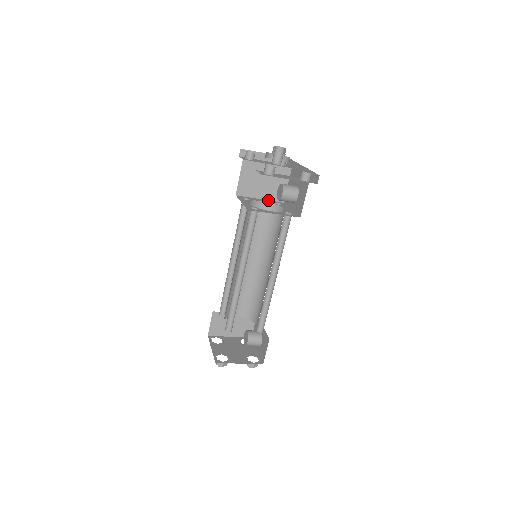
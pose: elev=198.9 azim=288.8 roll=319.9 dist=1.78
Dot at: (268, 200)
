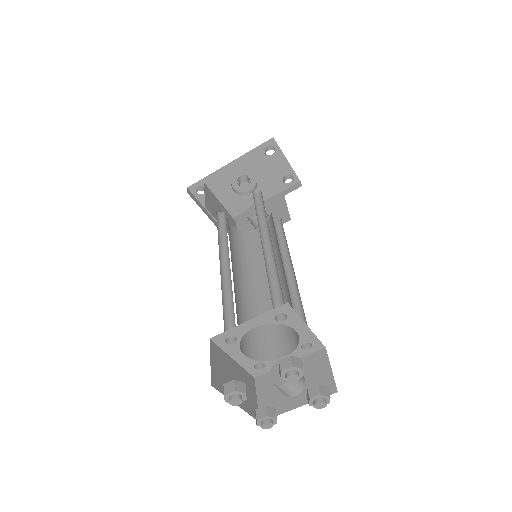
Dot at: (228, 234)
